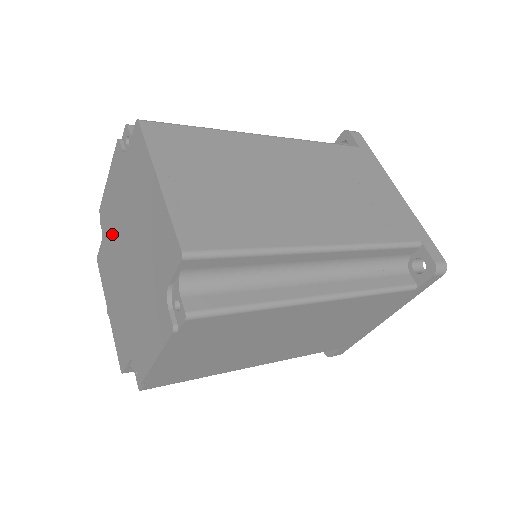
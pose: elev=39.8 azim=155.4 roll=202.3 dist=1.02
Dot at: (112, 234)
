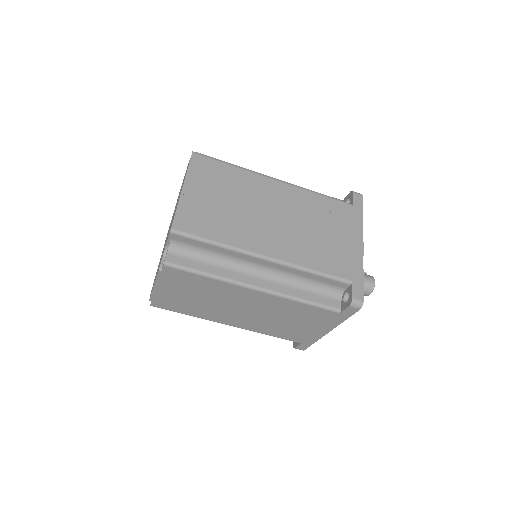
Dot at: occluded
